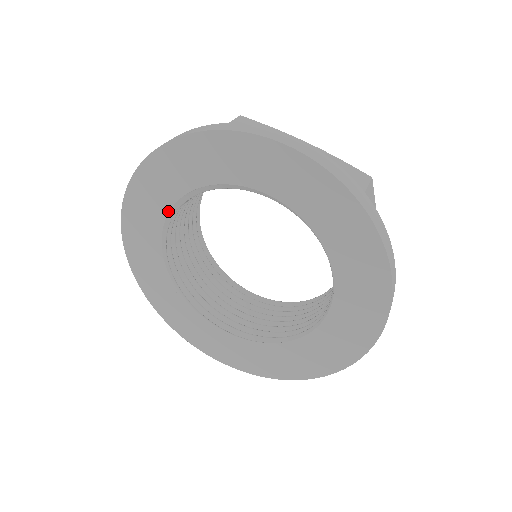
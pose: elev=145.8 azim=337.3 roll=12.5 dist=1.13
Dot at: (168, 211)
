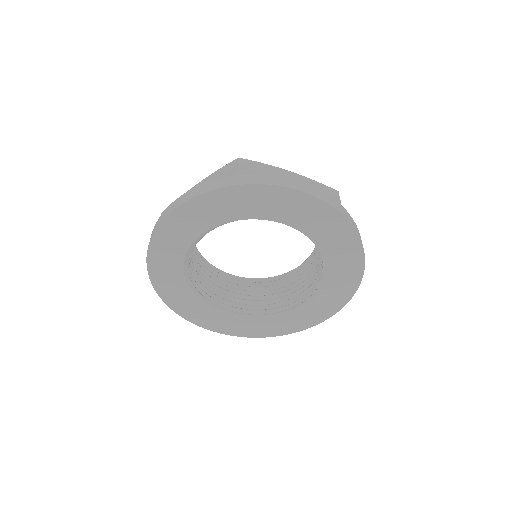
Dot at: (192, 292)
